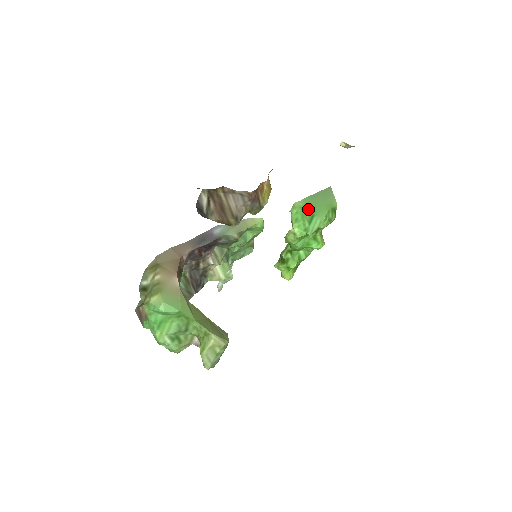
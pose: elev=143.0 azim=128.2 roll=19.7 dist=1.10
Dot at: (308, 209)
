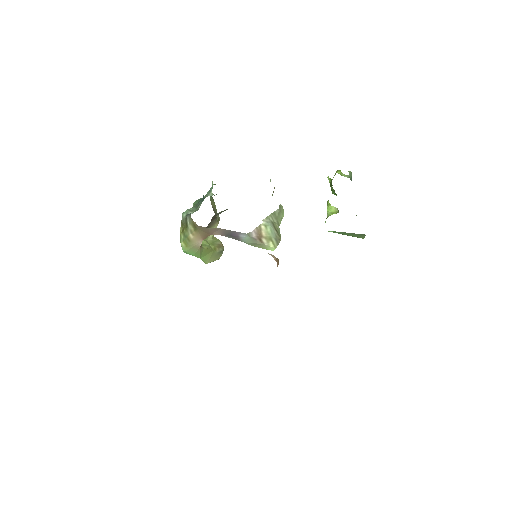
Dot at: occluded
